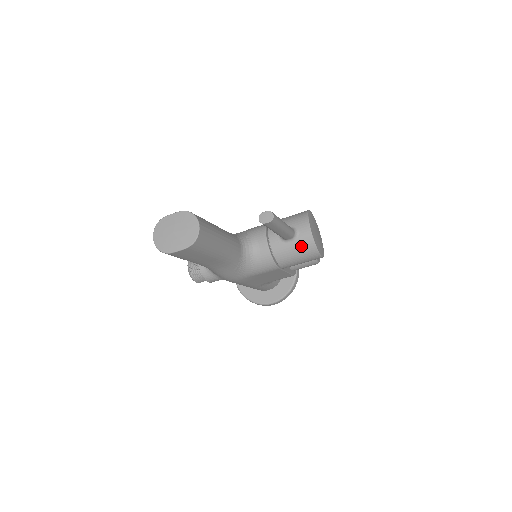
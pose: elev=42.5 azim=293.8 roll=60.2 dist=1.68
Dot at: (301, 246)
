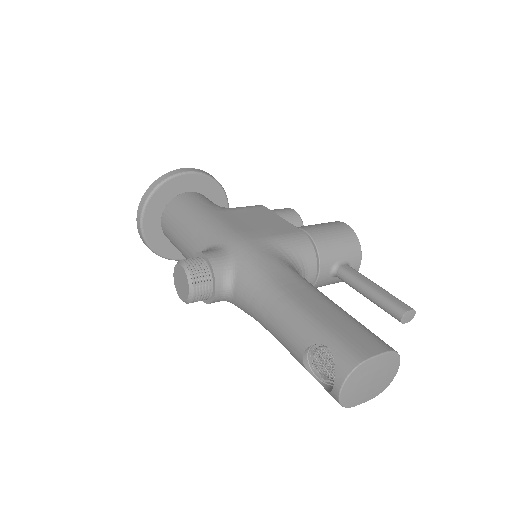
Dot at: (341, 280)
